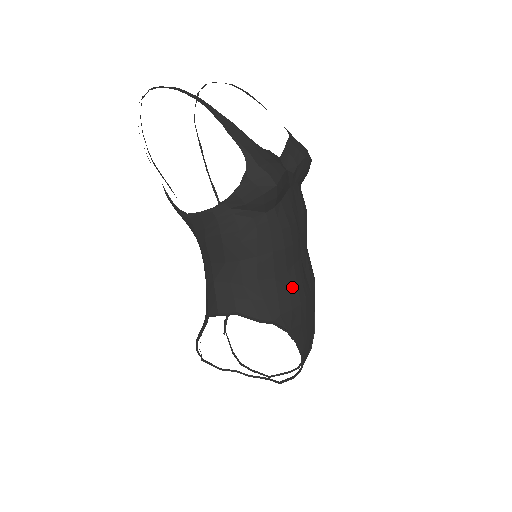
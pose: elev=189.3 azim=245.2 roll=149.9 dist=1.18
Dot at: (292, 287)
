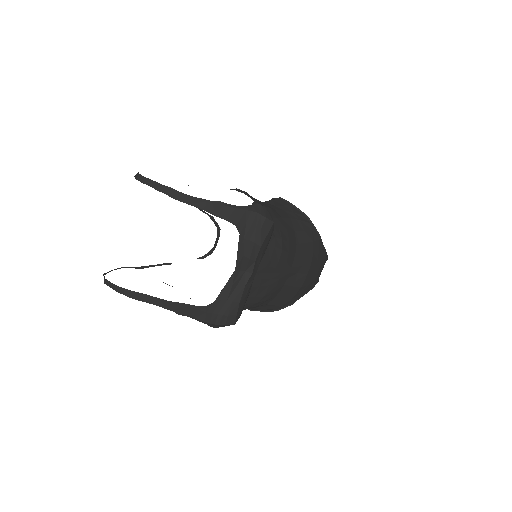
Dot at: (284, 296)
